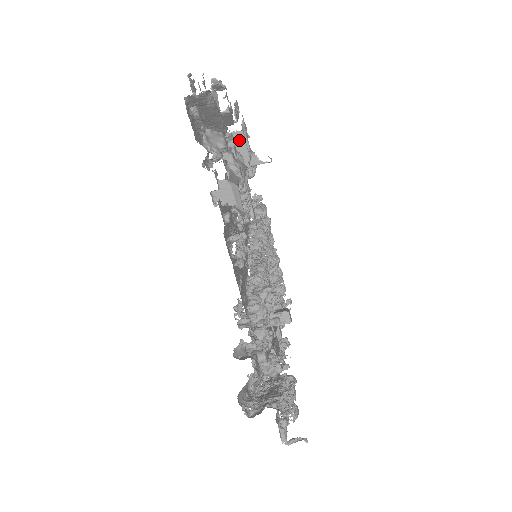
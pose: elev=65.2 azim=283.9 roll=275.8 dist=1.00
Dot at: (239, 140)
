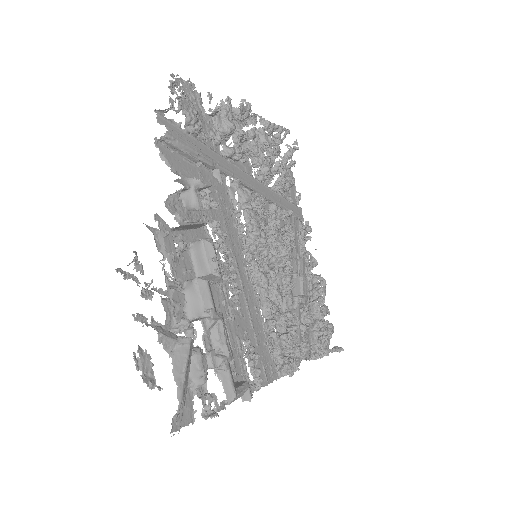
Dot at: (183, 226)
